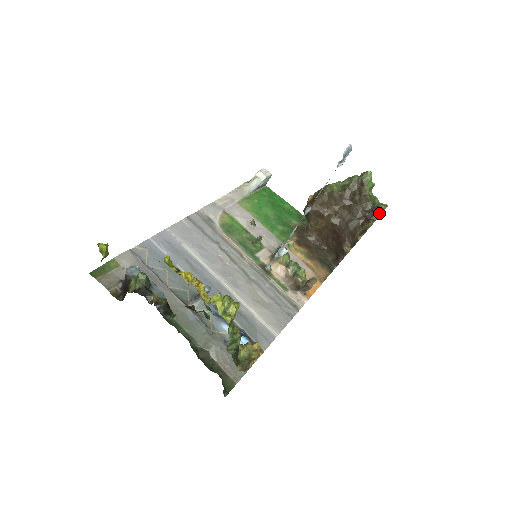
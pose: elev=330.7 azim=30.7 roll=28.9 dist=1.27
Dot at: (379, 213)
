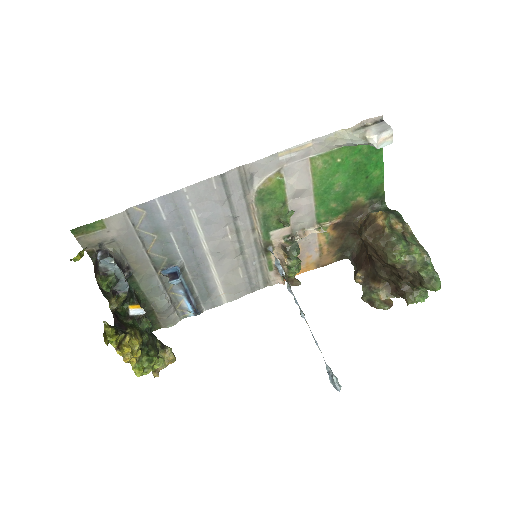
Dot at: (406, 301)
